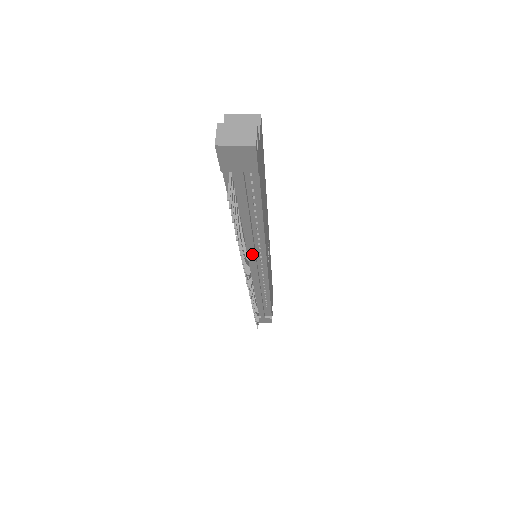
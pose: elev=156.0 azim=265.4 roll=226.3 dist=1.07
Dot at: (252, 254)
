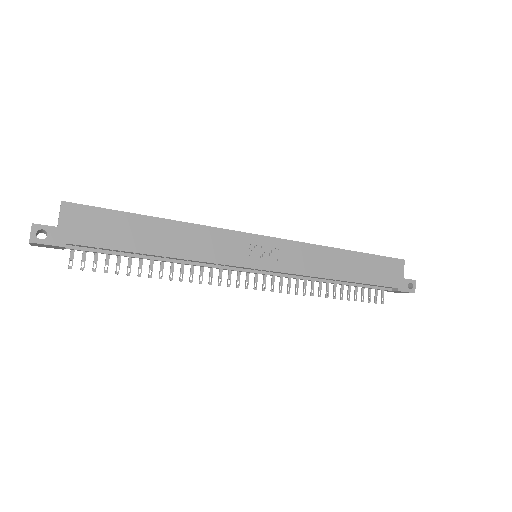
Dot at: (211, 267)
